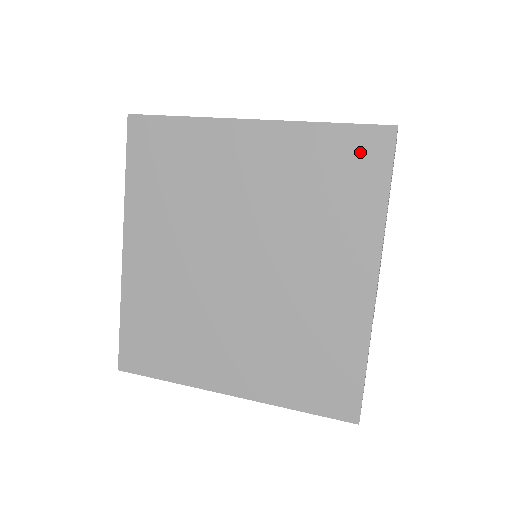
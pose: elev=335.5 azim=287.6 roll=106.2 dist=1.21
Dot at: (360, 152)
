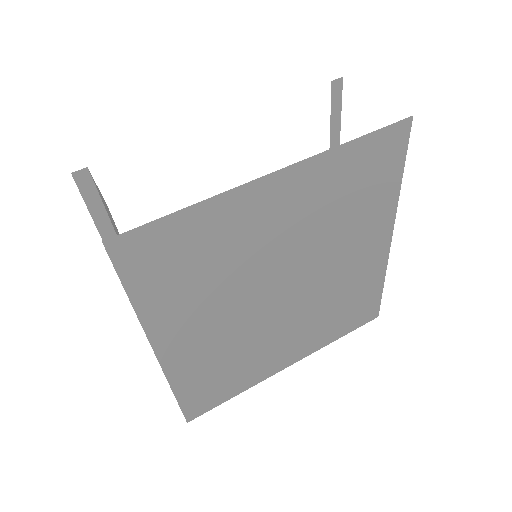
Dot at: (382, 152)
